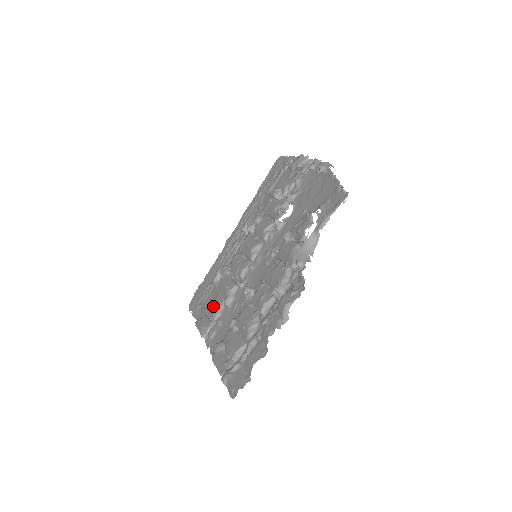
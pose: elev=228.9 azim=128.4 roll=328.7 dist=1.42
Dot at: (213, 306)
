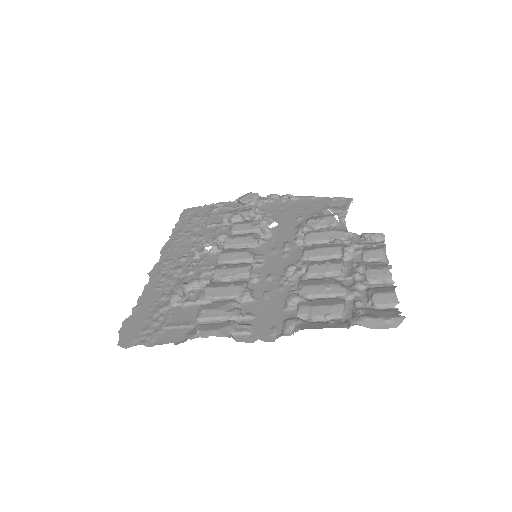
Dot at: (221, 307)
